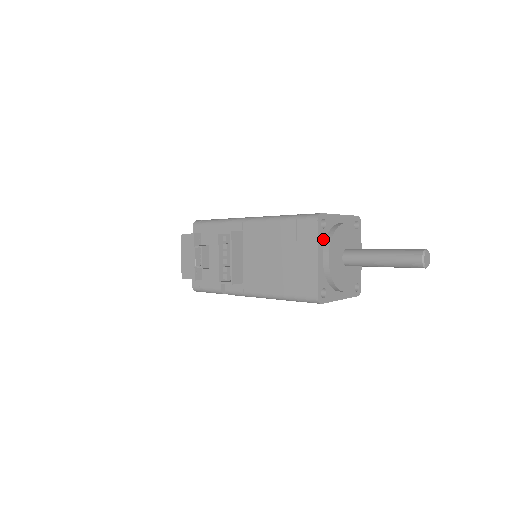
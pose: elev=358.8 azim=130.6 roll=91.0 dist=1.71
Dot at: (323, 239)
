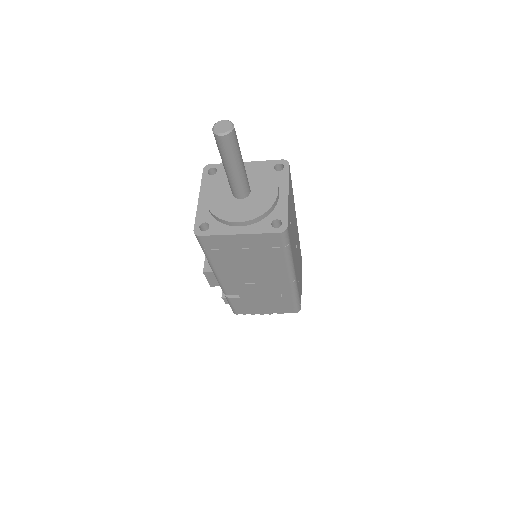
Dot at: occluded
